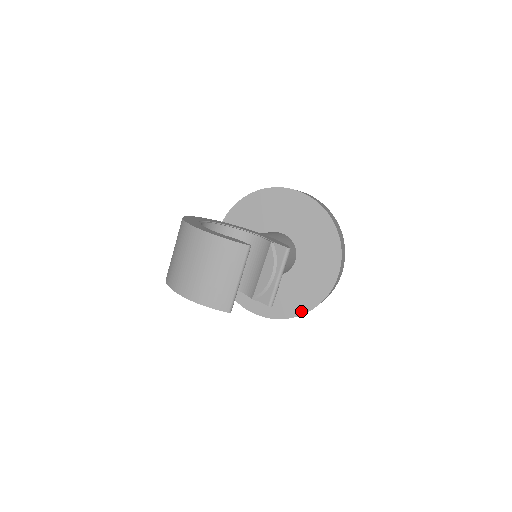
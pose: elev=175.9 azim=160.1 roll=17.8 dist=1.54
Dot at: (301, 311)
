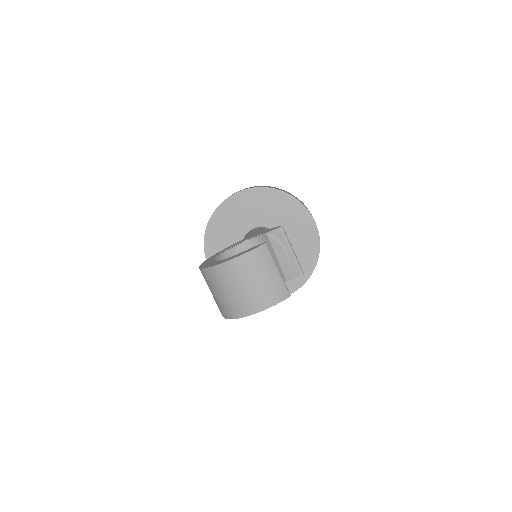
Dot at: (312, 266)
